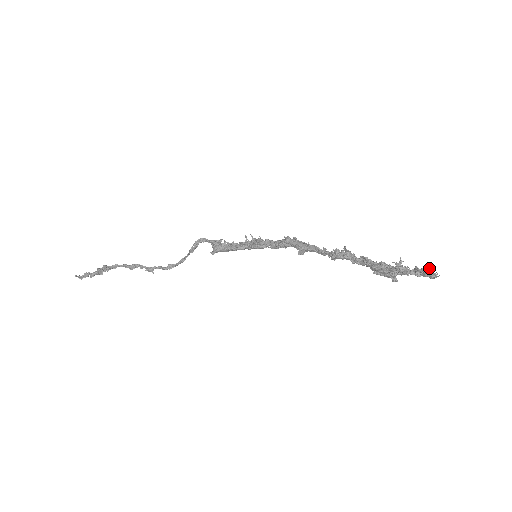
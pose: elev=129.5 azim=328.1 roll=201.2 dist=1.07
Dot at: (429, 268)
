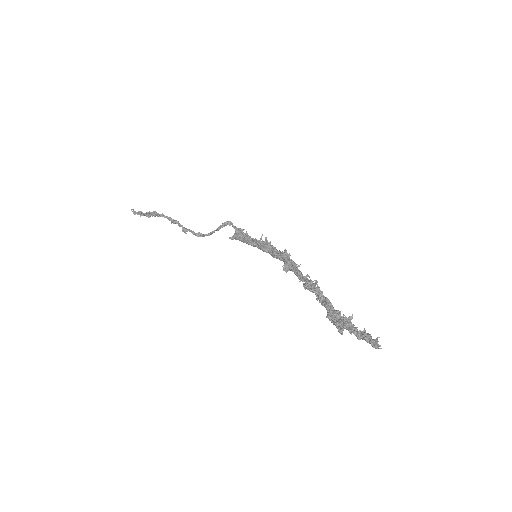
Dot at: (378, 337)
